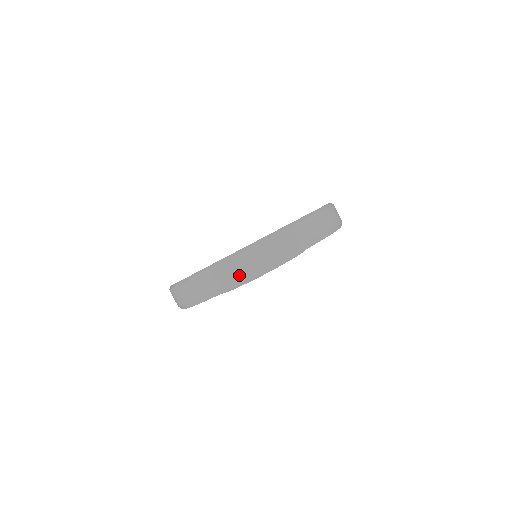
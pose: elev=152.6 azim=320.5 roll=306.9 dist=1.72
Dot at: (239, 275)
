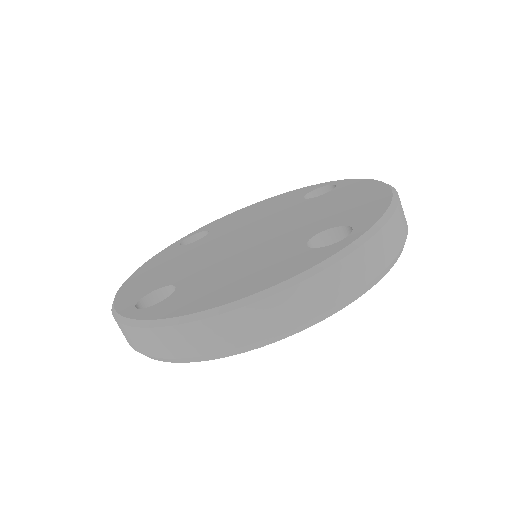
Dot at: (352, 289)
